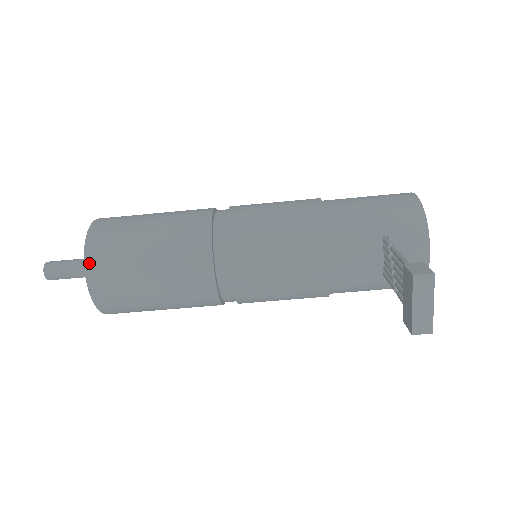
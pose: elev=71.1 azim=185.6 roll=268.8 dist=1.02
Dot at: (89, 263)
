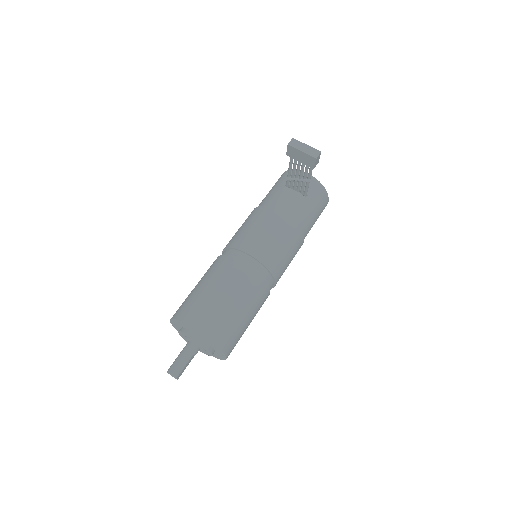
Dot at: (185, 320)
